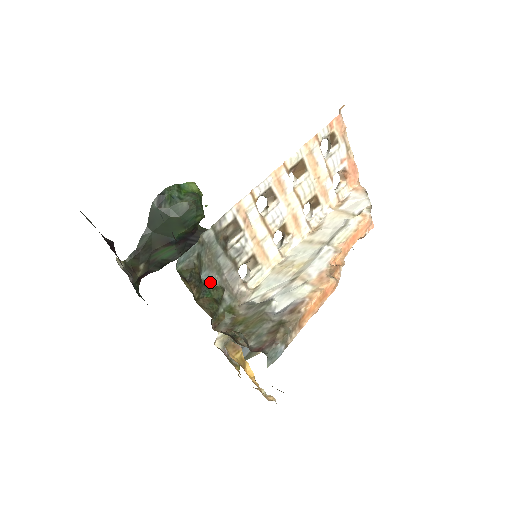
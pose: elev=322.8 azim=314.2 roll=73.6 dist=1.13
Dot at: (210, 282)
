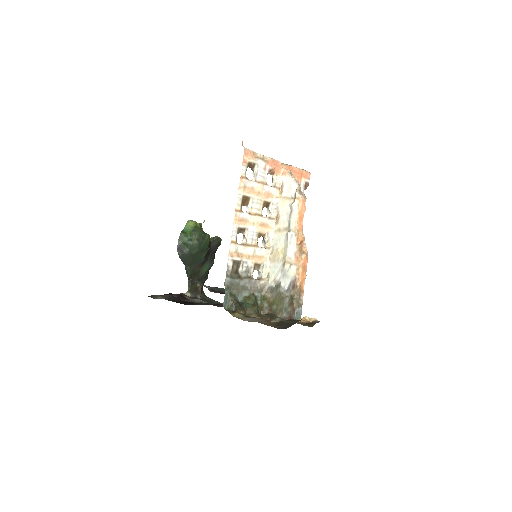
Dot at: (244, 298)
